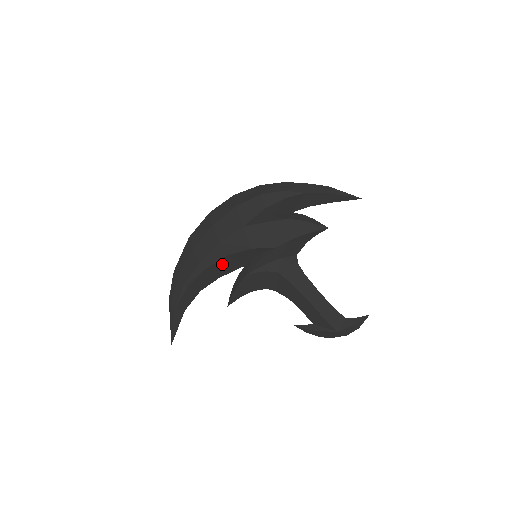
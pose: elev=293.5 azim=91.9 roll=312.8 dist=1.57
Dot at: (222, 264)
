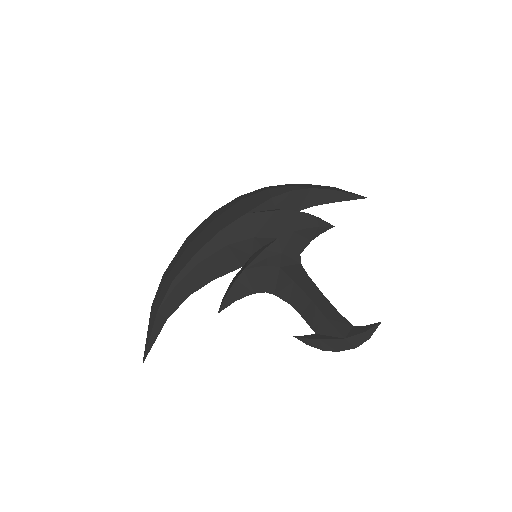
Dot at: (219, 258)
